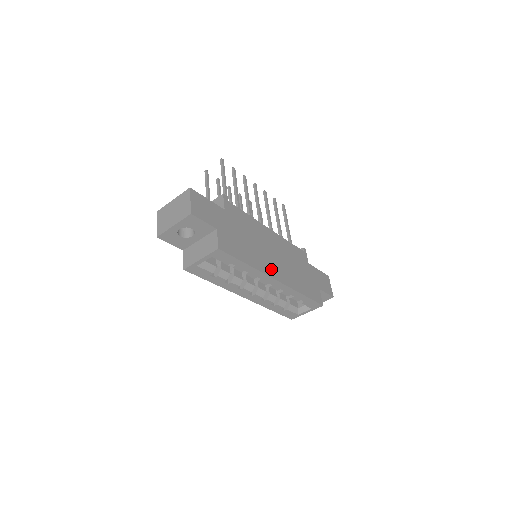
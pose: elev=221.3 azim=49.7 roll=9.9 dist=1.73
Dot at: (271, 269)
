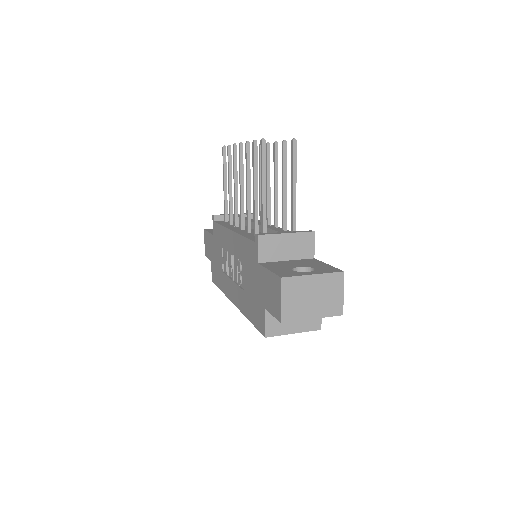
Dot at: occluded
